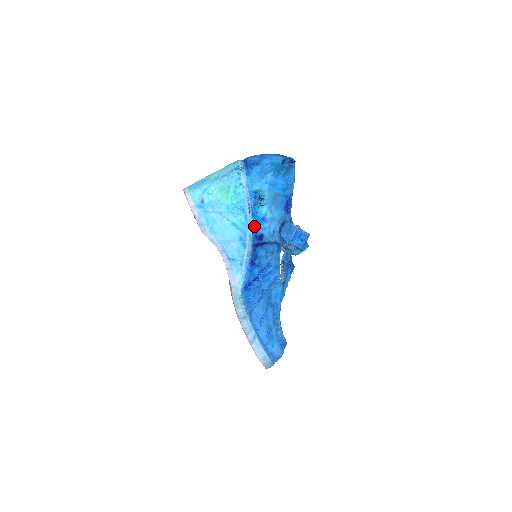
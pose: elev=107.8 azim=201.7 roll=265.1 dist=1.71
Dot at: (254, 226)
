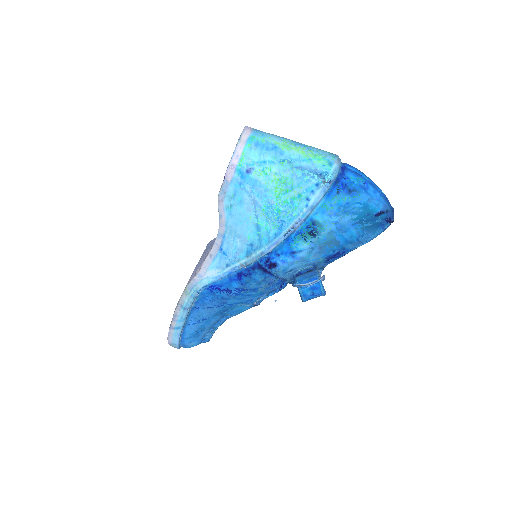
Dot at: (277, 249)
